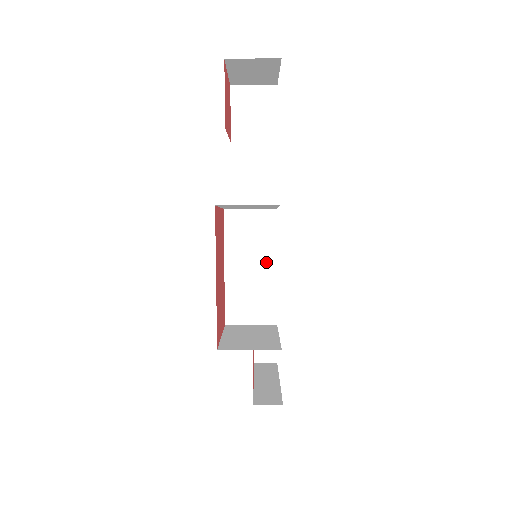
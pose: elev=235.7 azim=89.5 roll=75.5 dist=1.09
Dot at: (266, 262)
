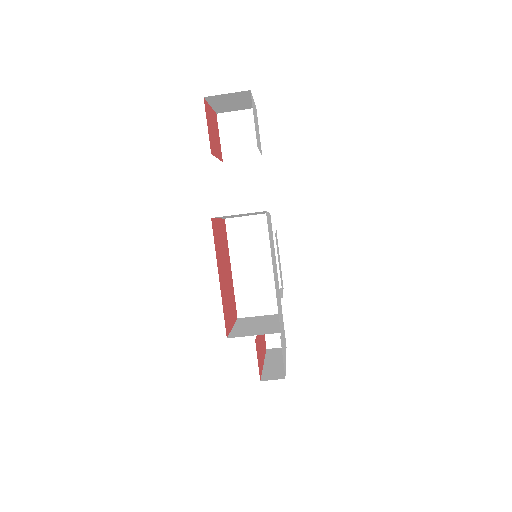
Dot at: (266, 260)
